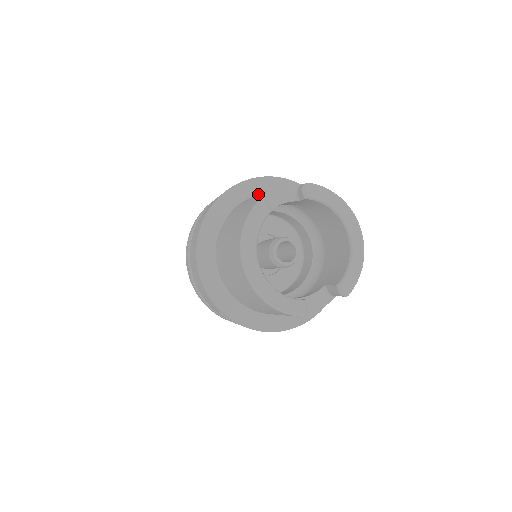
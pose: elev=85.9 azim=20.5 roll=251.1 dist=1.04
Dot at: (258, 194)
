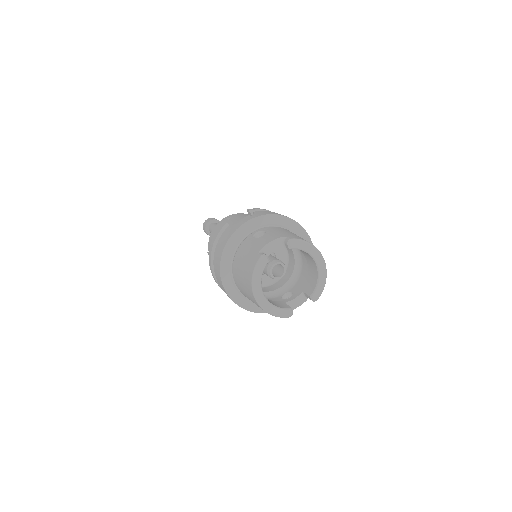
Dot at: (257, 228)
